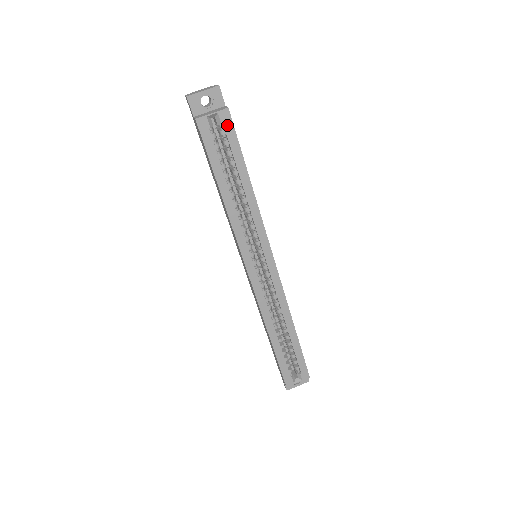
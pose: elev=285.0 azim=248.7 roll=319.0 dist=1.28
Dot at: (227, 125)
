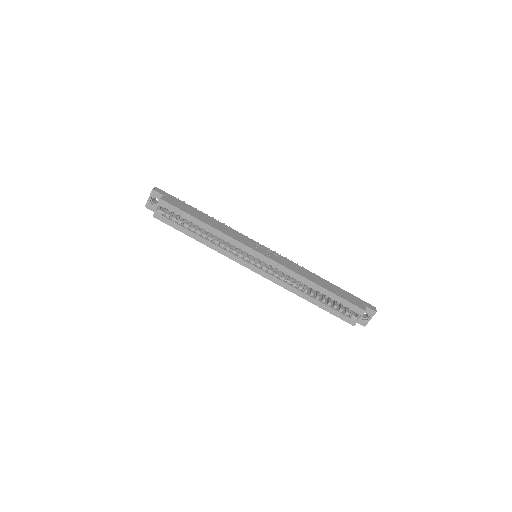
Dot at: (168, 207)
